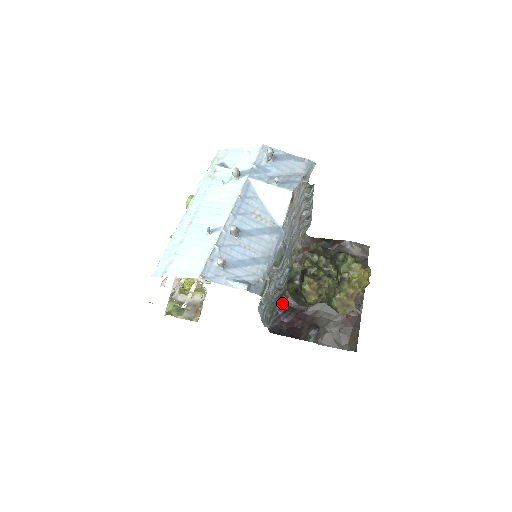
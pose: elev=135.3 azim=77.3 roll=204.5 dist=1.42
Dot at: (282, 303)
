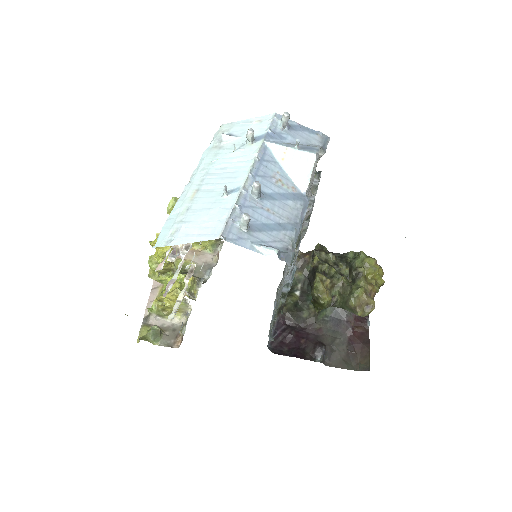
Dot at: (279, 321)
